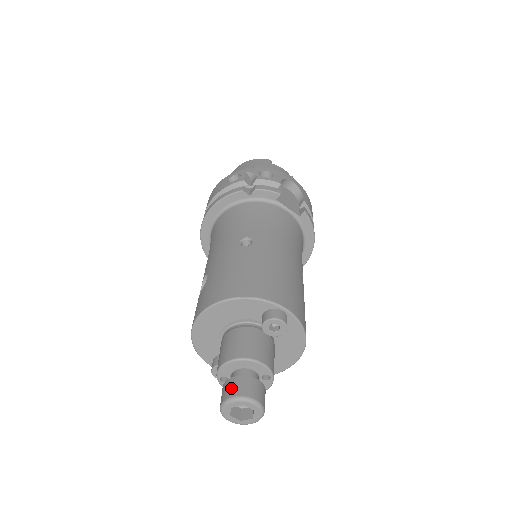
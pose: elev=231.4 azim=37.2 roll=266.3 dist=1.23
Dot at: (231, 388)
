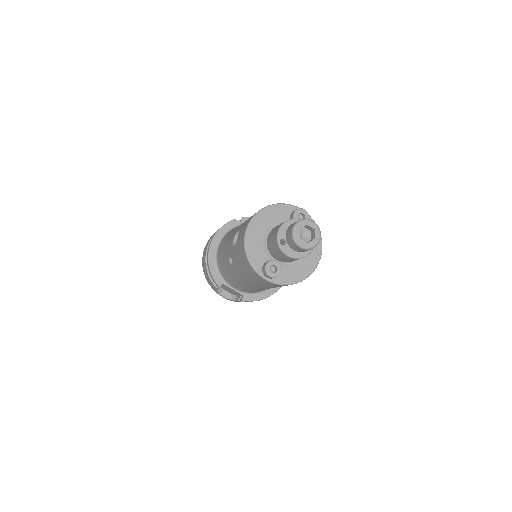
Dot at: (294, 223)
